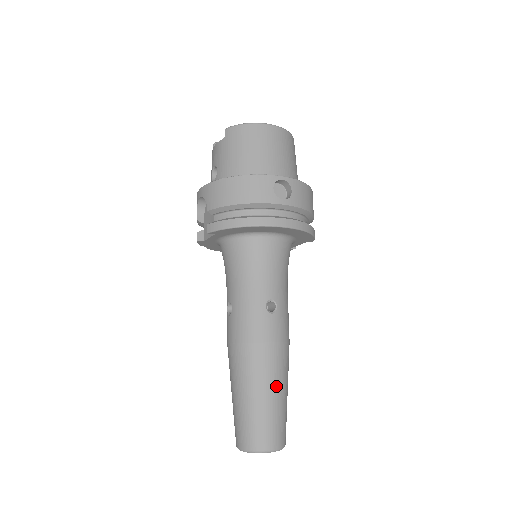
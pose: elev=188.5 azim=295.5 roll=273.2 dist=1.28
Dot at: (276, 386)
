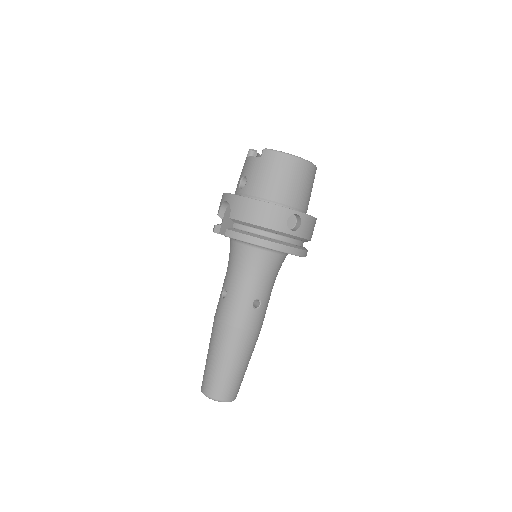
Dot at: (242, 360)
